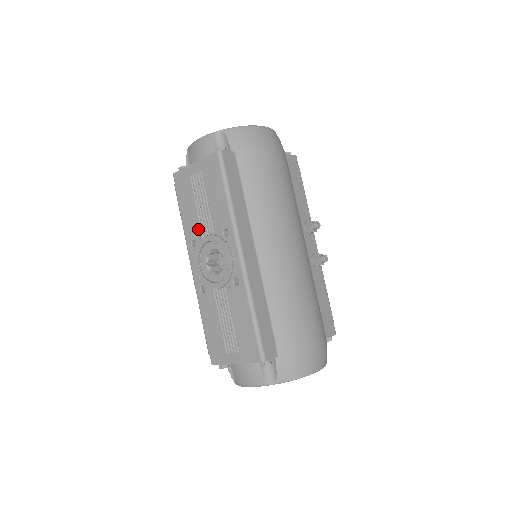
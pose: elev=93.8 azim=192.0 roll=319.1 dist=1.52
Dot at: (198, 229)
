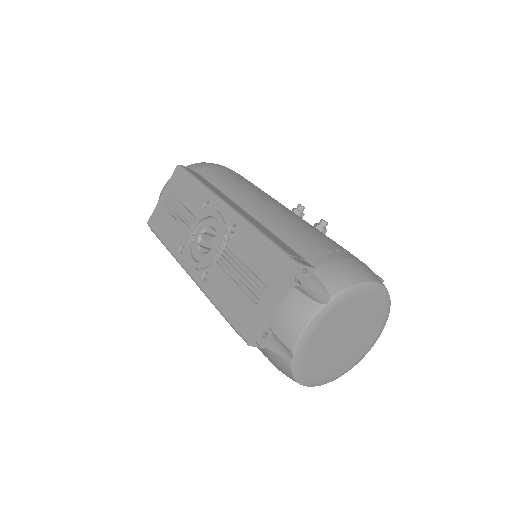
Dot at: (182, 233)
